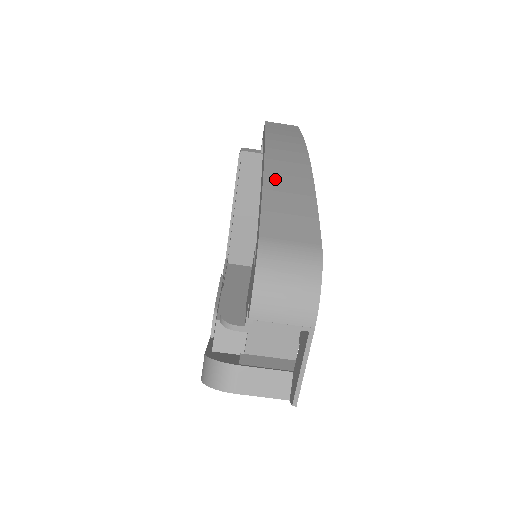
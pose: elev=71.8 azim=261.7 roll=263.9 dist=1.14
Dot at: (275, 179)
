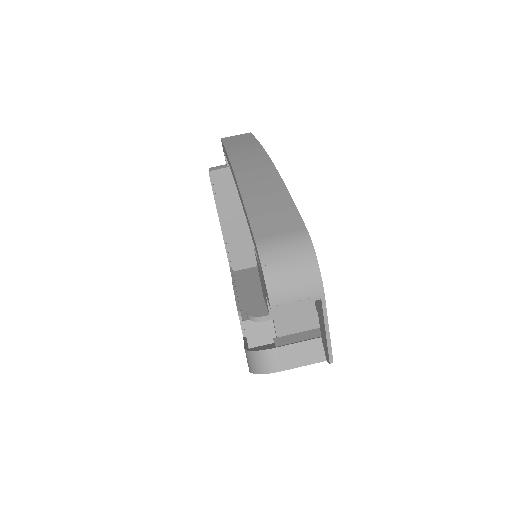
Dot at: (249, 188)
